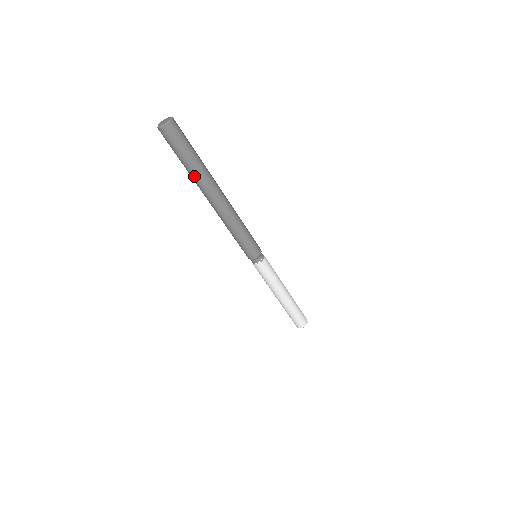
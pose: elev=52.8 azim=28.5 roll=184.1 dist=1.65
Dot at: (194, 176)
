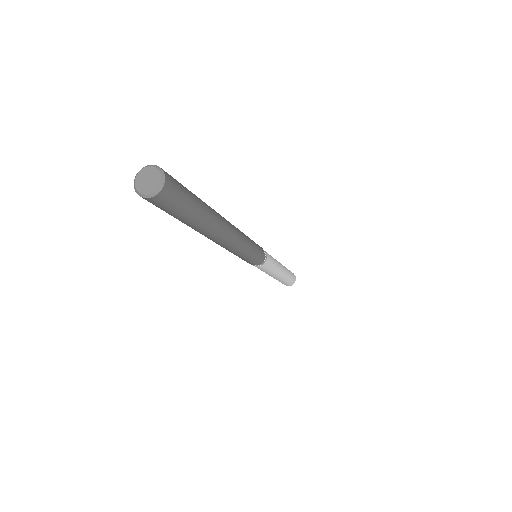
Dot at: (191, 227)
